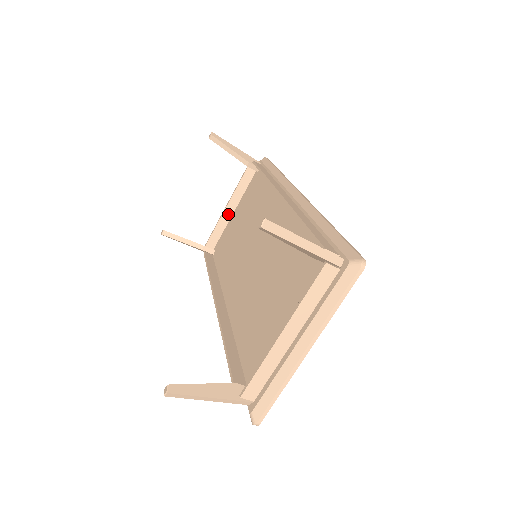
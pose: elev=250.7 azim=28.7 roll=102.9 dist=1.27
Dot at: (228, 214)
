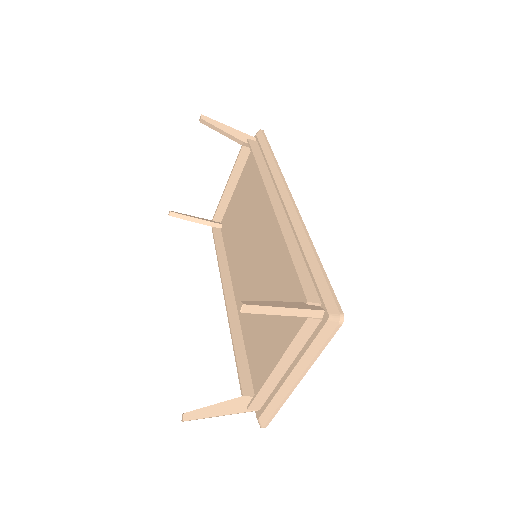
Dot at: (230, 190)
